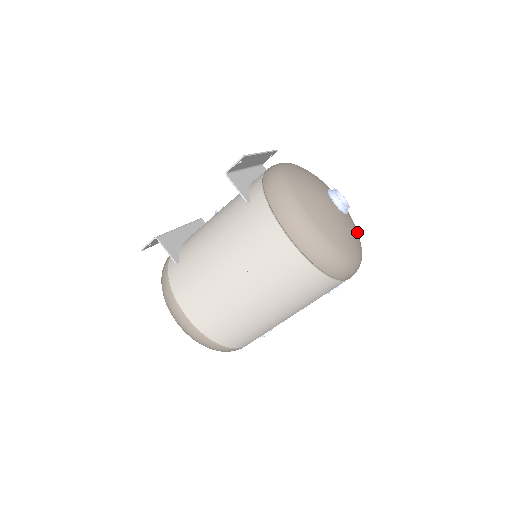
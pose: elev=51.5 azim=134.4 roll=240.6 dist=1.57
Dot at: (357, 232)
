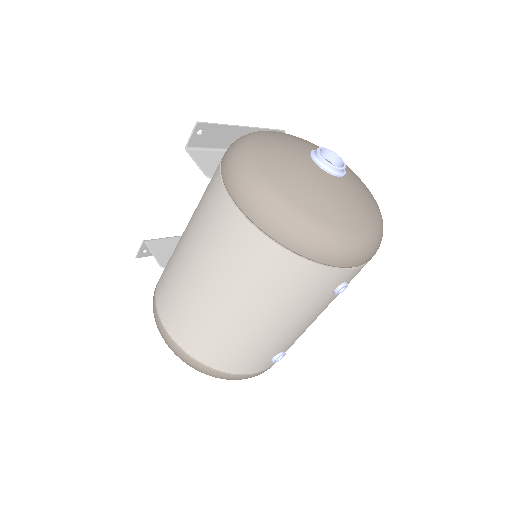
Dot at: (368, 205)
